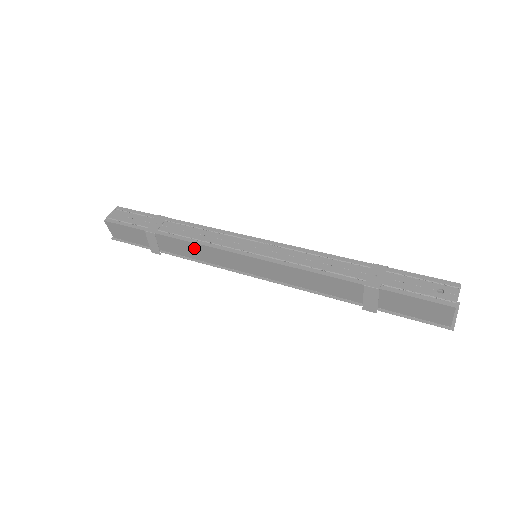
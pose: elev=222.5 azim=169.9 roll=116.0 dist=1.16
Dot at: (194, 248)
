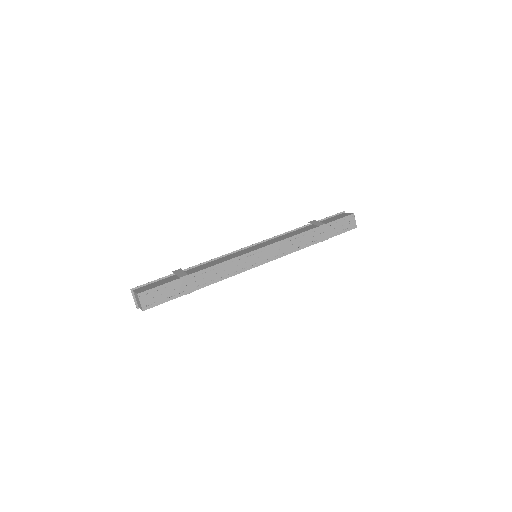
Dot at: occluded
